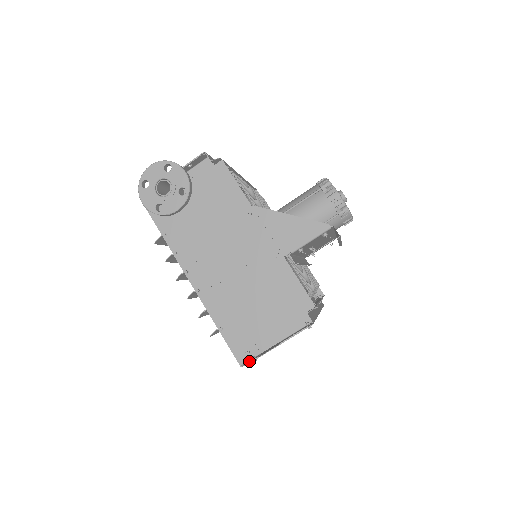
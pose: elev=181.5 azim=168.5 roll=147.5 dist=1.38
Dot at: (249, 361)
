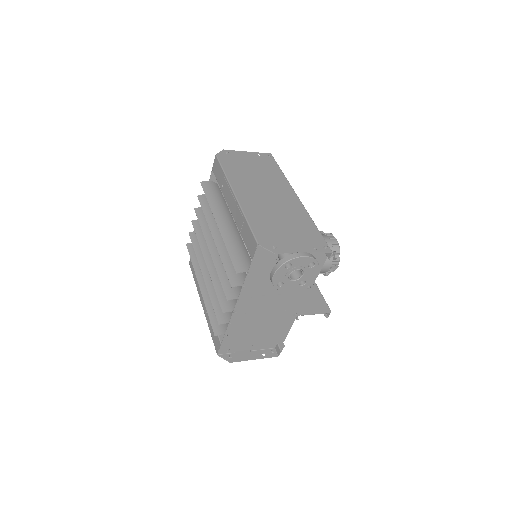
Dot at: (229, 359)
